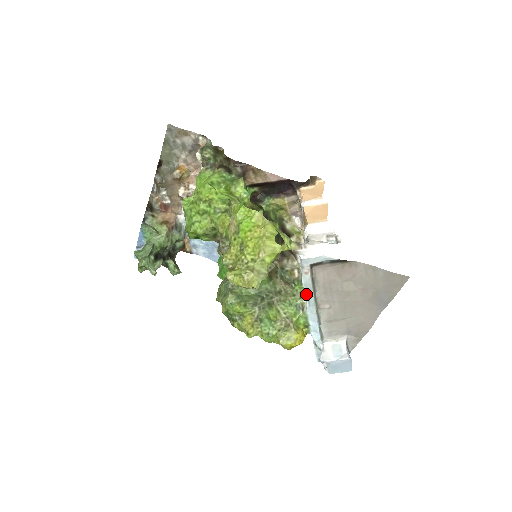
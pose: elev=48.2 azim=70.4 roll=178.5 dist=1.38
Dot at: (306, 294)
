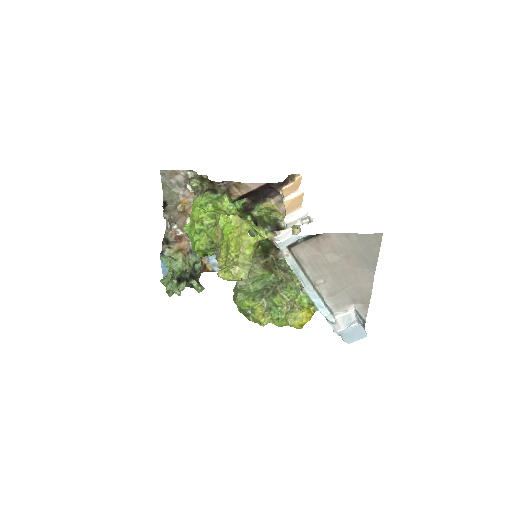
Dot at: (296, 274)
